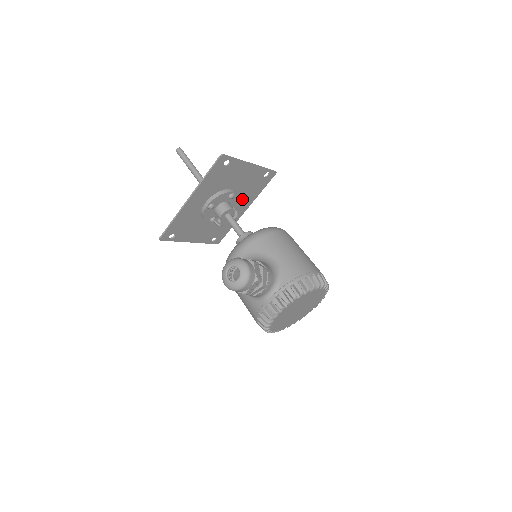
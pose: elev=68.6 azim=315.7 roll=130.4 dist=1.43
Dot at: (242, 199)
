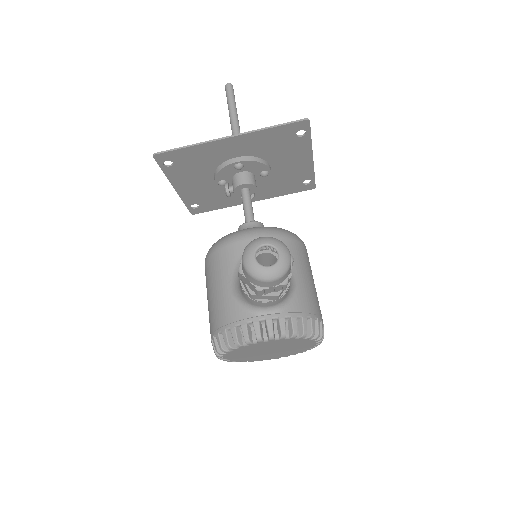
Dot at: (263, 187)
